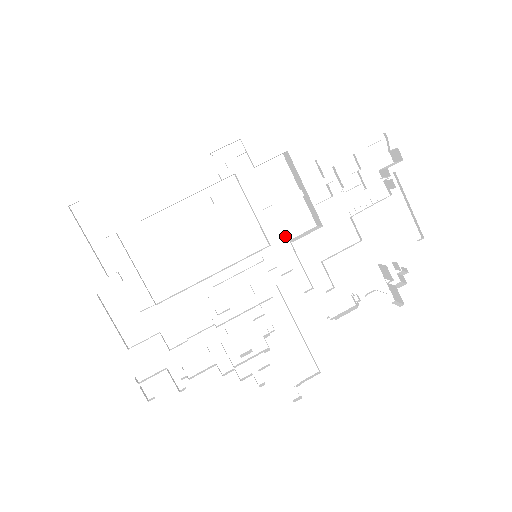
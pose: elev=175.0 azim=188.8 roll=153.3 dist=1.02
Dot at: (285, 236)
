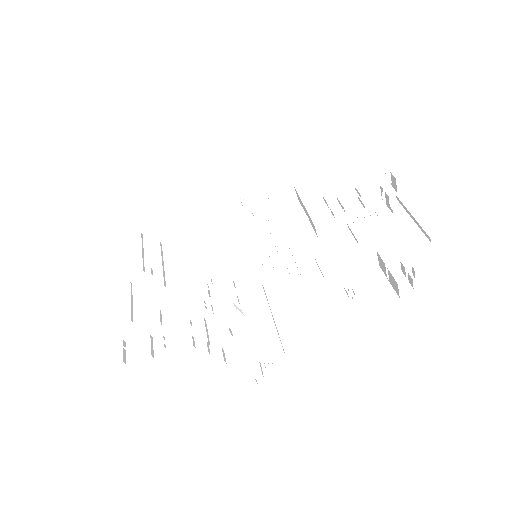
Dot at: (286, 244)
